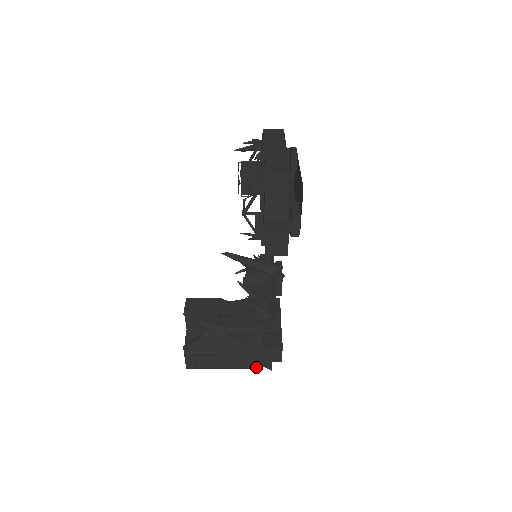
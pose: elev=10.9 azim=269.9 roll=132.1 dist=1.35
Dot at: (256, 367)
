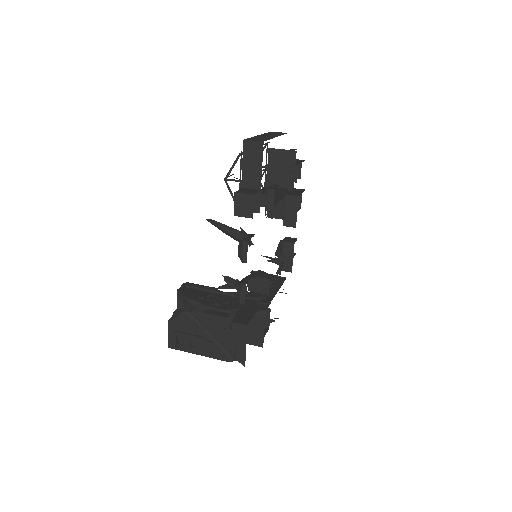
Dot at: (231, 360)
